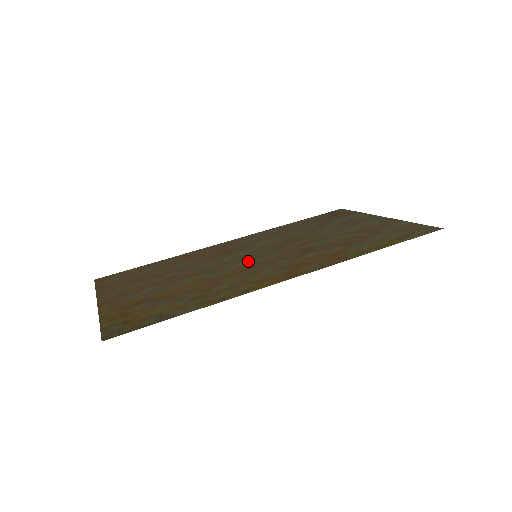
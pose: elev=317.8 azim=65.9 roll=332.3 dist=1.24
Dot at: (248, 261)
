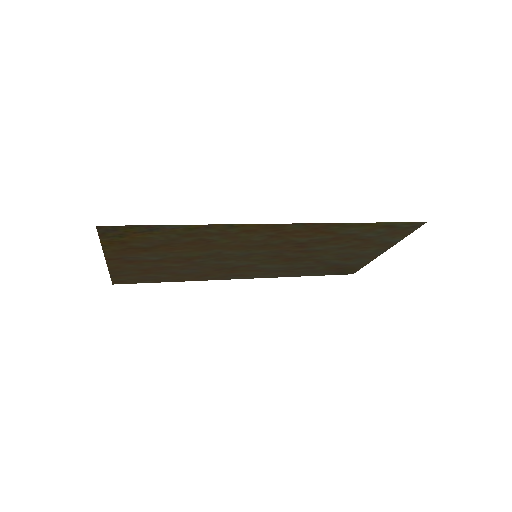
Dot at: (247, 253)
